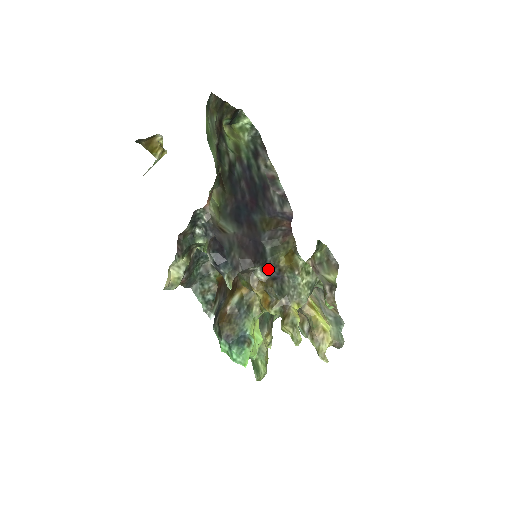
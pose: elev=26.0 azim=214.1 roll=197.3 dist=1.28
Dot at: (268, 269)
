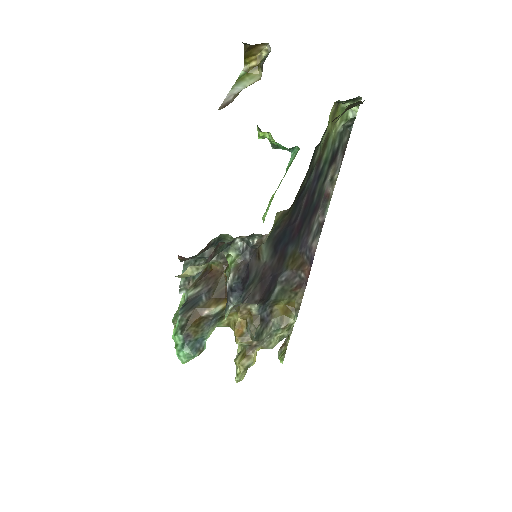
Dot at: (264, 307)
